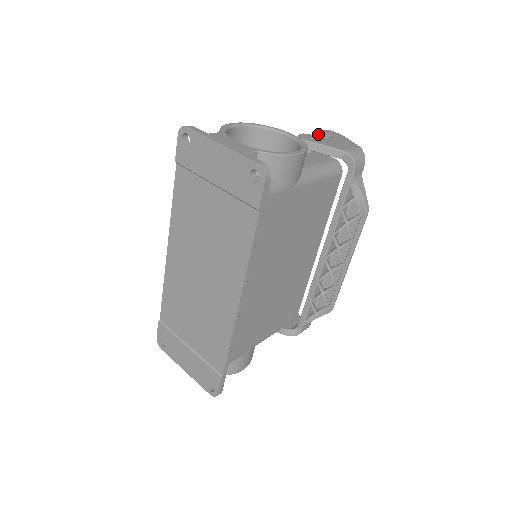
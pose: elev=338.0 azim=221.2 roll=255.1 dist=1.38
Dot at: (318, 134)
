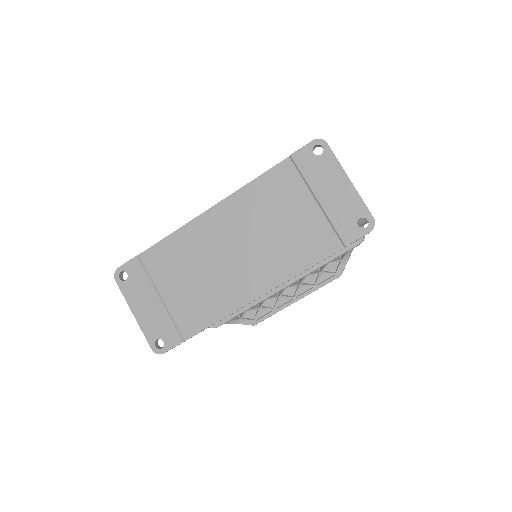
Dot at: occluded
